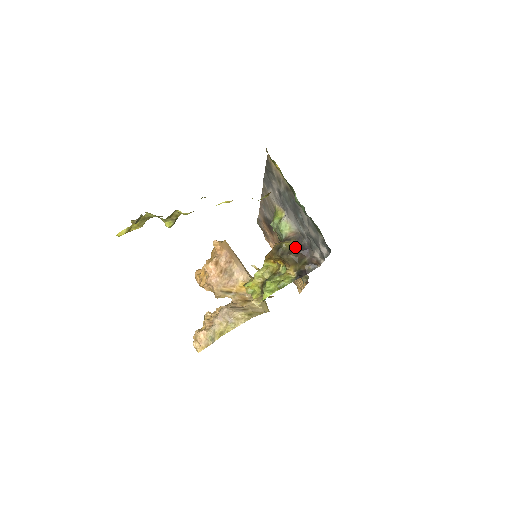
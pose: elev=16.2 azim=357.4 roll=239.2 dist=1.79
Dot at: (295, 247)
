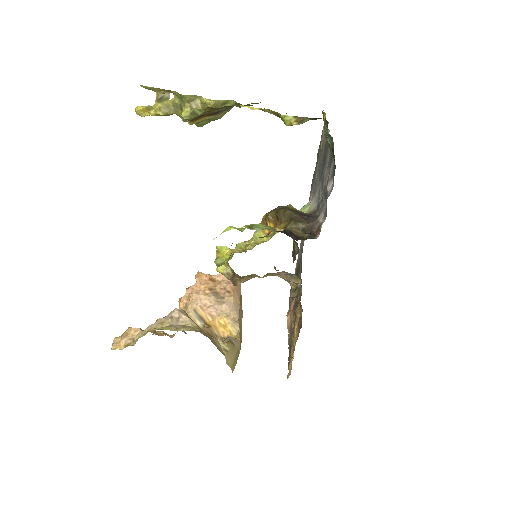
Dot at: (301, 213)
